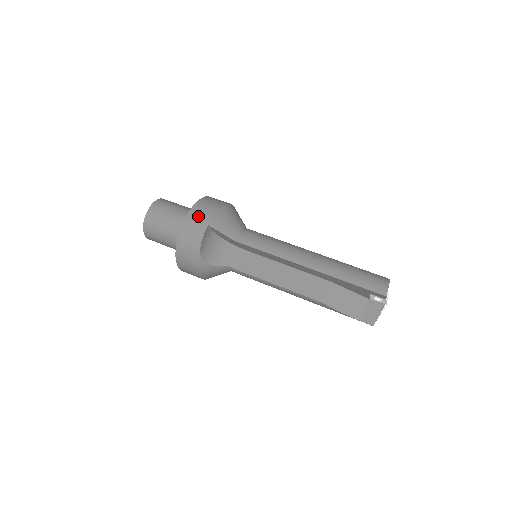
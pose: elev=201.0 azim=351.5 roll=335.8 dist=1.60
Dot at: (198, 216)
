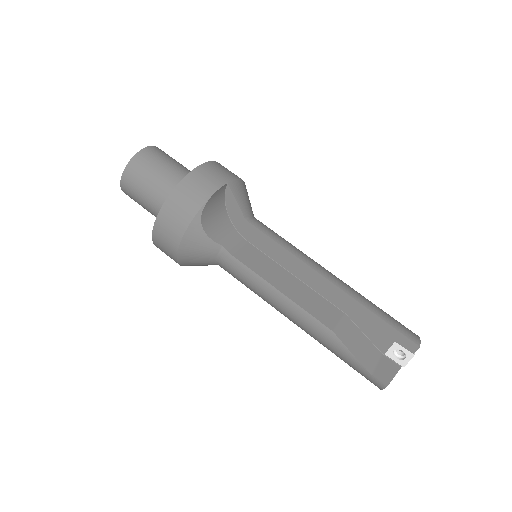
Dot at: (217, 170)
